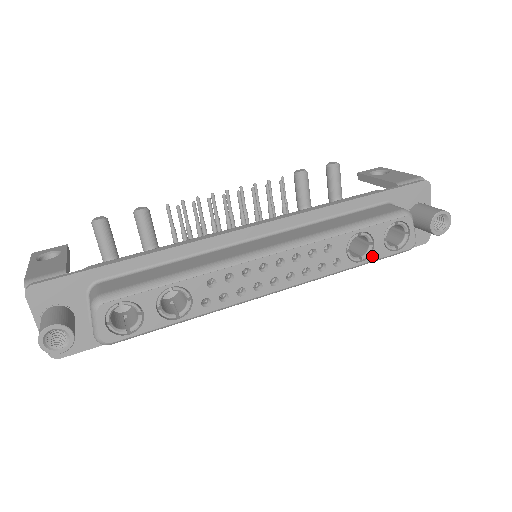
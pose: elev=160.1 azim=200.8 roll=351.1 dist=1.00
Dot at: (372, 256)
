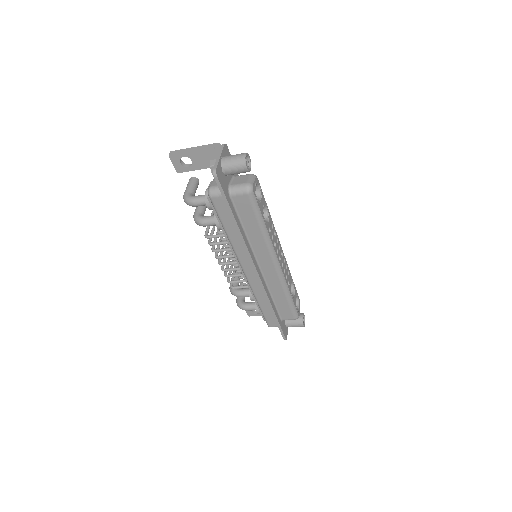
Dot at: (293, 299)
